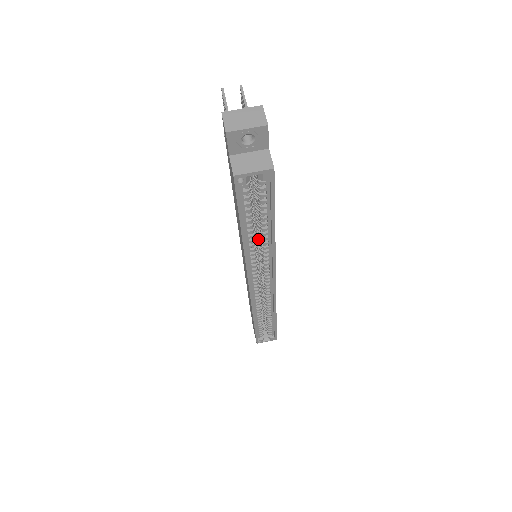
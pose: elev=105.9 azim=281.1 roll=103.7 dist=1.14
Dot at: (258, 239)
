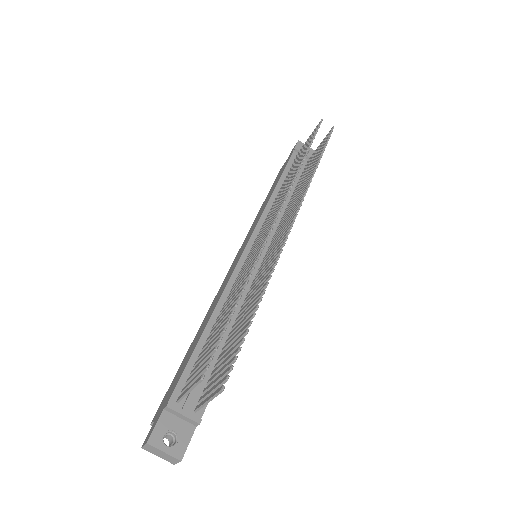
Dot at: occluded
